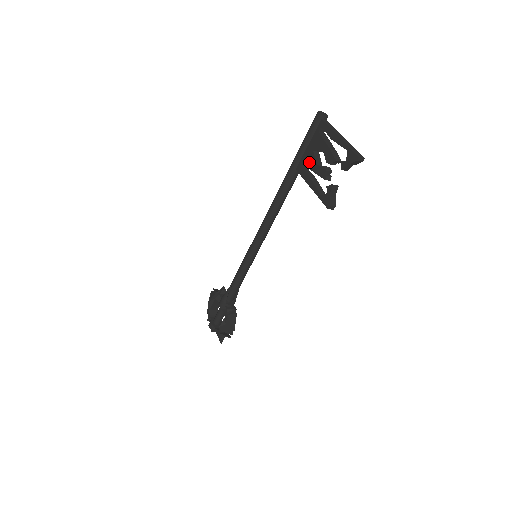
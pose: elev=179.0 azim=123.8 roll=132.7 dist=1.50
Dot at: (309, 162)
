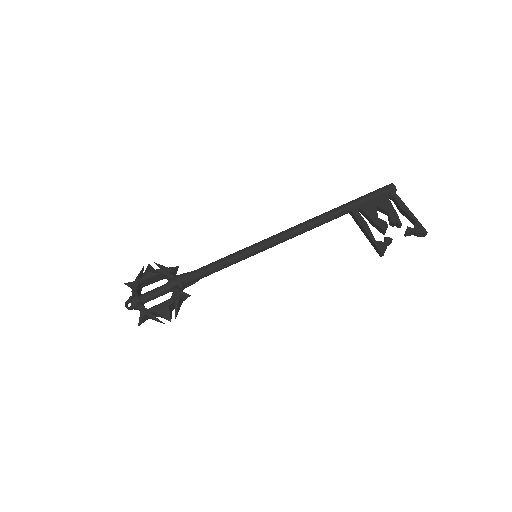
Dot at: (369, 211)
